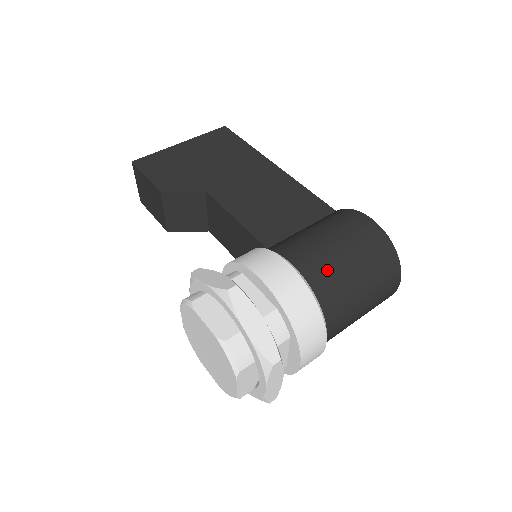
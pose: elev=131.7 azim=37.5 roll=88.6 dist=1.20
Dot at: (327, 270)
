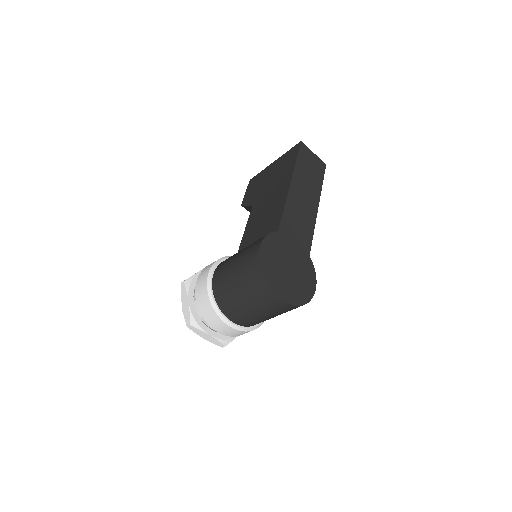
Dot at: (222, 281)
